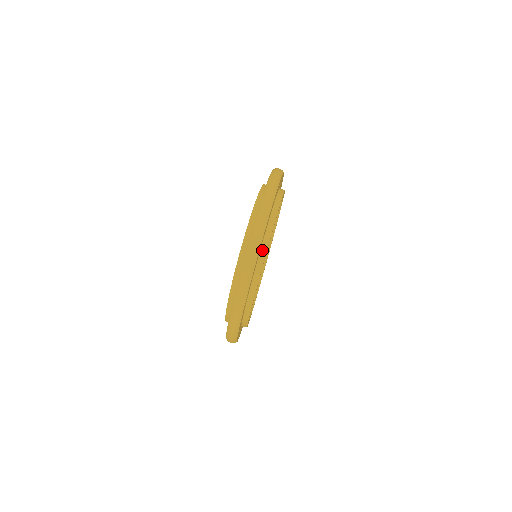
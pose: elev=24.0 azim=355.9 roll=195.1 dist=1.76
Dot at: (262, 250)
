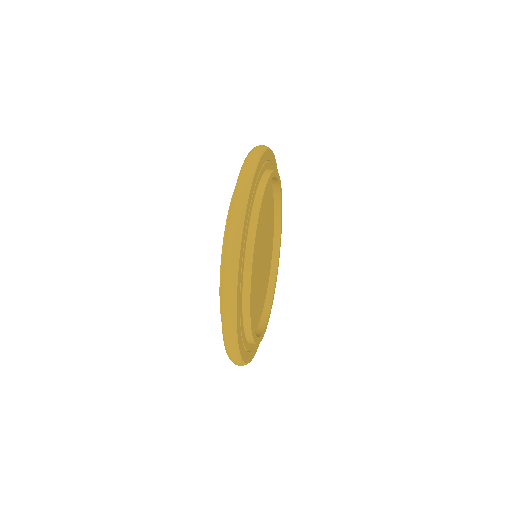
Dot at: (258, 192)
